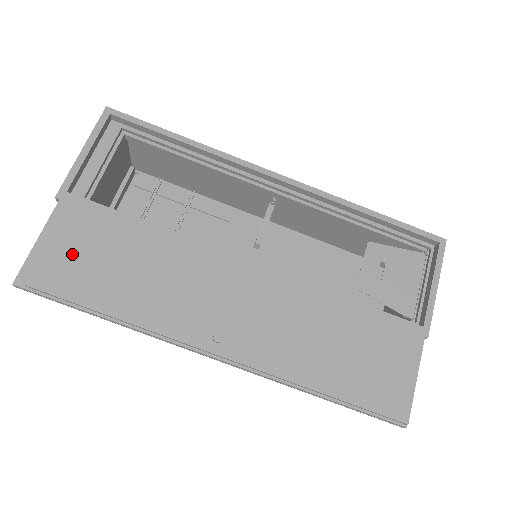
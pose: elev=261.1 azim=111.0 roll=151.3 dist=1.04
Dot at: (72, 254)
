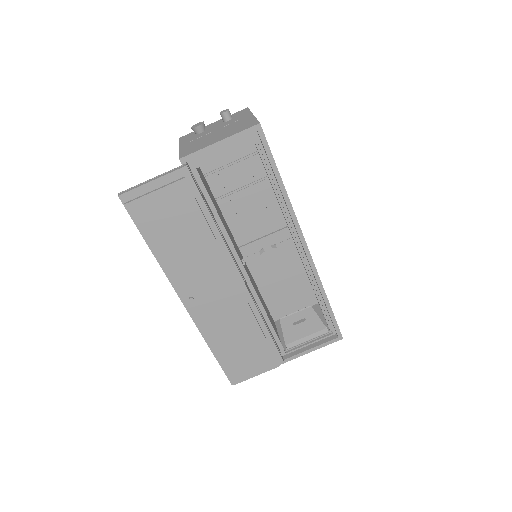
Dot at: (160, 207)
